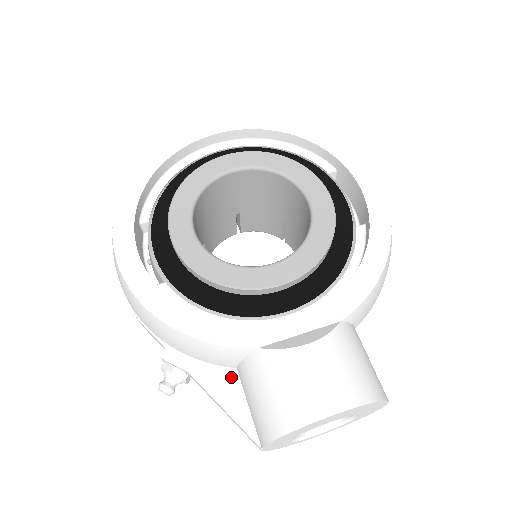
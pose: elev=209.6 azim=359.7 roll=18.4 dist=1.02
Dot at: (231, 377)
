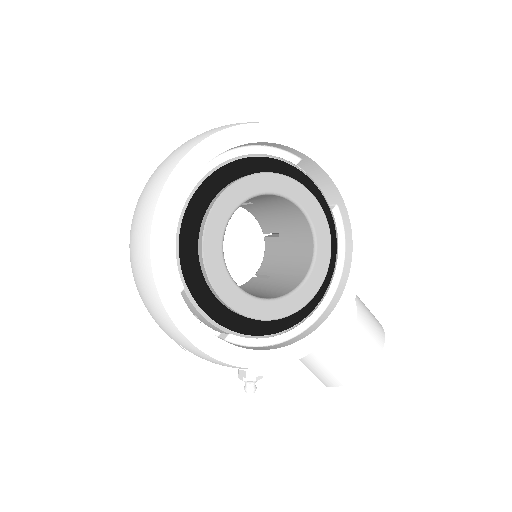
Dot at: occluded
